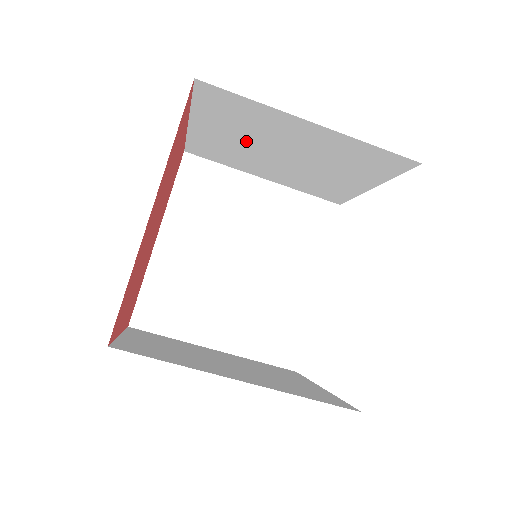
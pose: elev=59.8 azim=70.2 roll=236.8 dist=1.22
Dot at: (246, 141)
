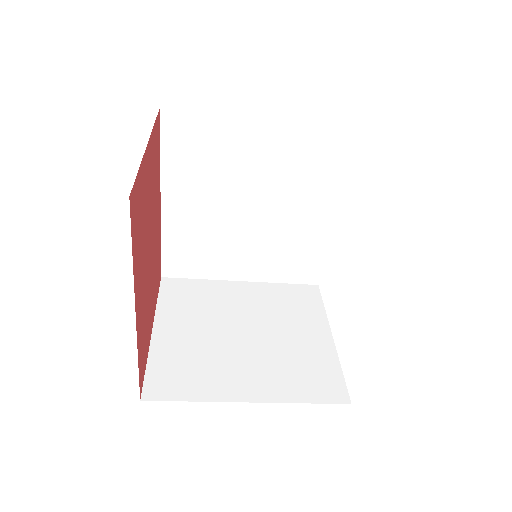
Dot at: occluded
